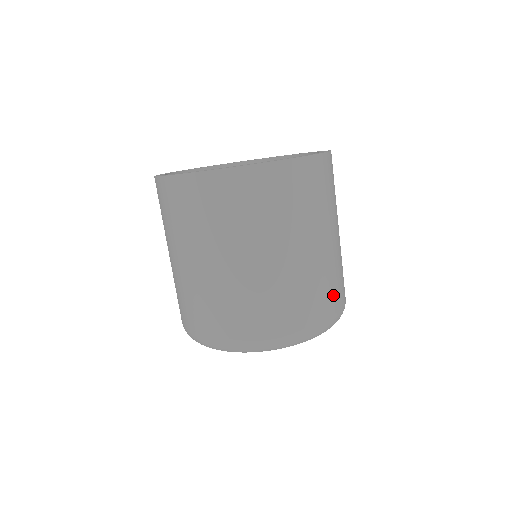
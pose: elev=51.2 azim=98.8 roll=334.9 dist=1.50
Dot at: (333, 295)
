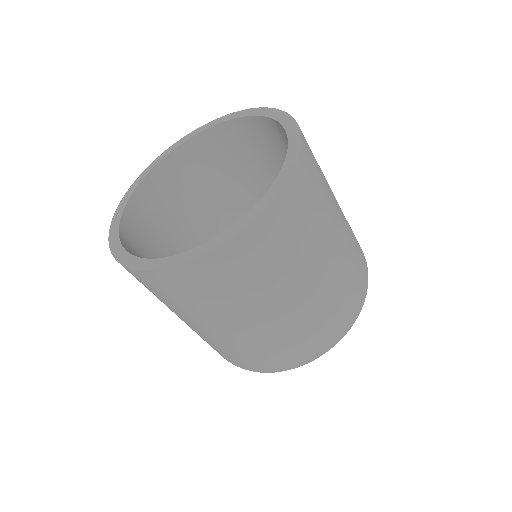
Dot at: (346, 304)
